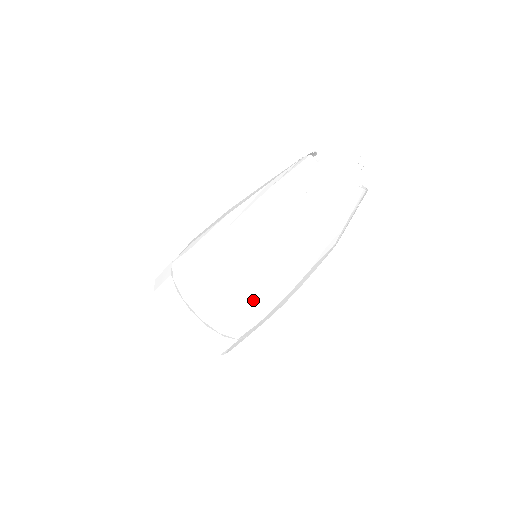
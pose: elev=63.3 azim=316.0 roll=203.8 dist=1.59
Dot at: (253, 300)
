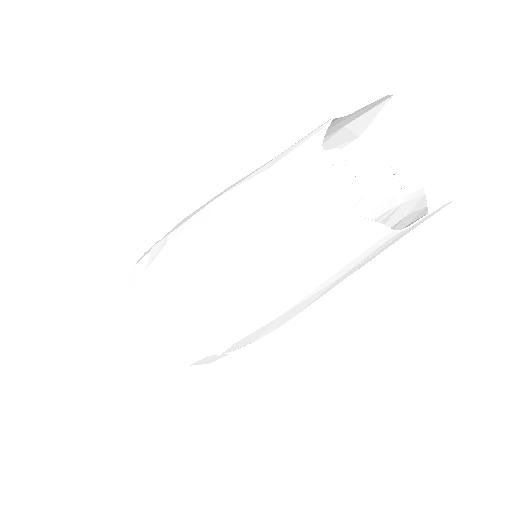
Dot at: occluded
